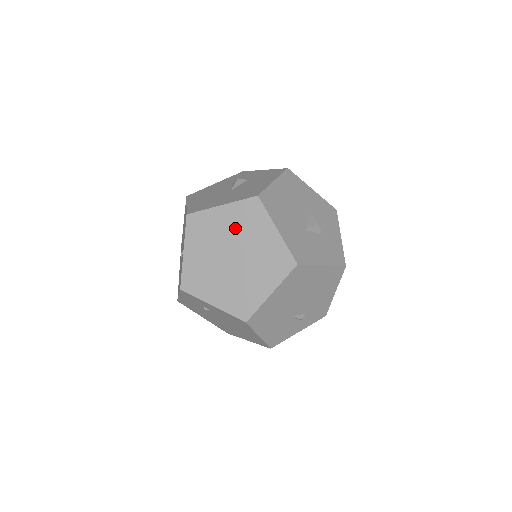
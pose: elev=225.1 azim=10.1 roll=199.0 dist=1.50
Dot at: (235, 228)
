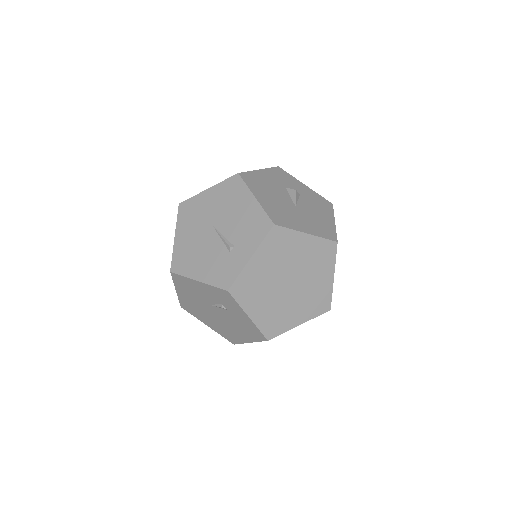
Dot at: (306, 259)
